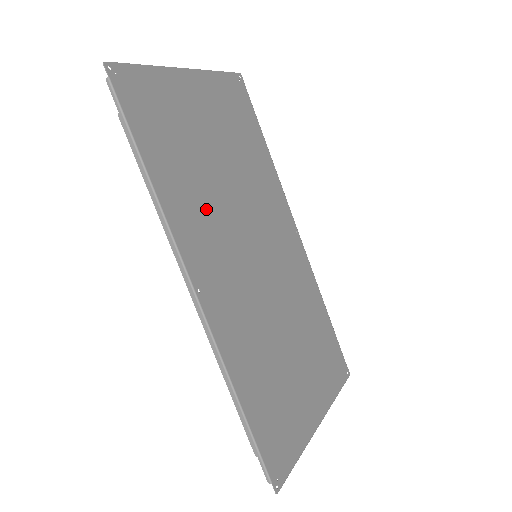
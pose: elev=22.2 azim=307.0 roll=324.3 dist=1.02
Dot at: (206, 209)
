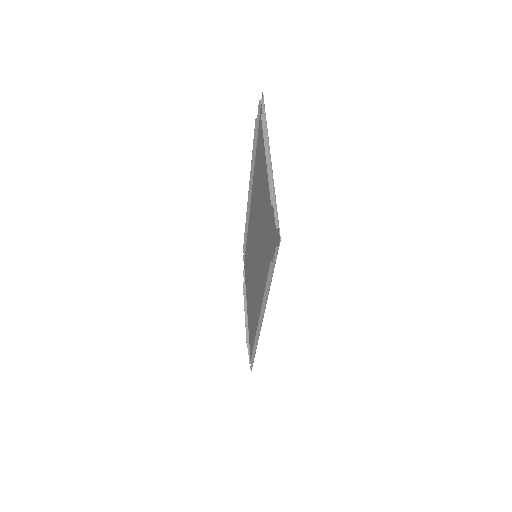
Dot at: occluded
